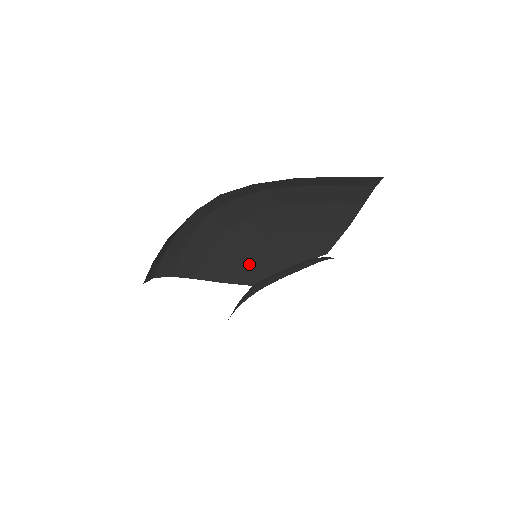
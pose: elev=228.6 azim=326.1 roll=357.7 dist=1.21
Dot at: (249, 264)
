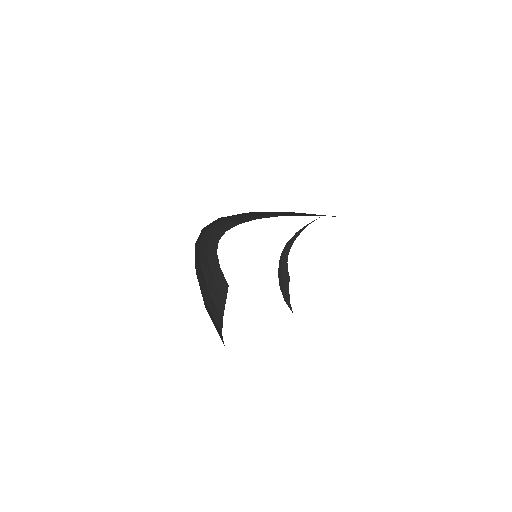
Dot at: (287, 213)
